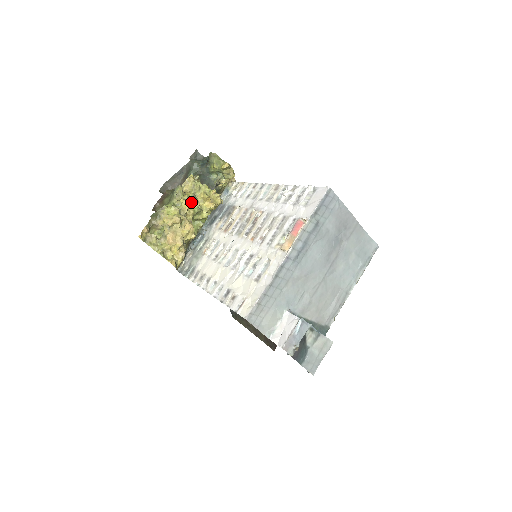
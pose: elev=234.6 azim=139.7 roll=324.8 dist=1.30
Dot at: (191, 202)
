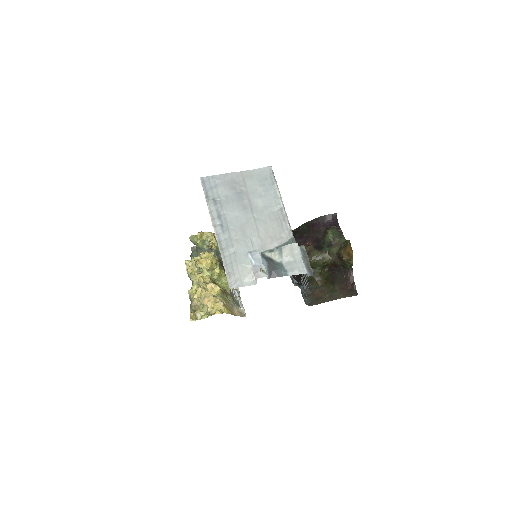
Dot at: (201, 273)
